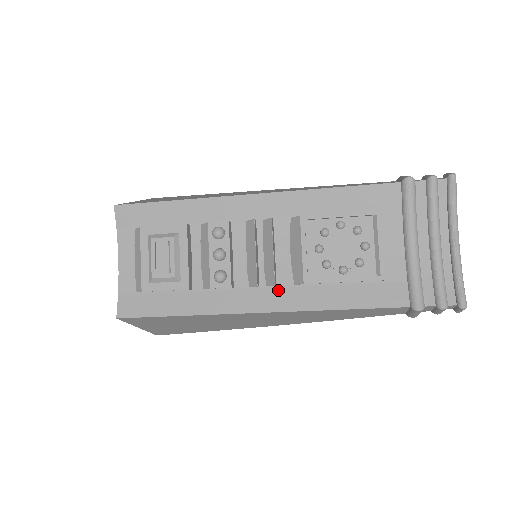
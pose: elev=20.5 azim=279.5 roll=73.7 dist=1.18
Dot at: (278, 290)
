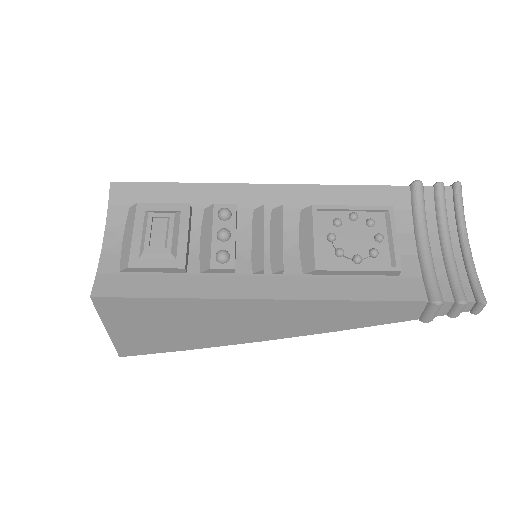
Dot at: (285, 278)
